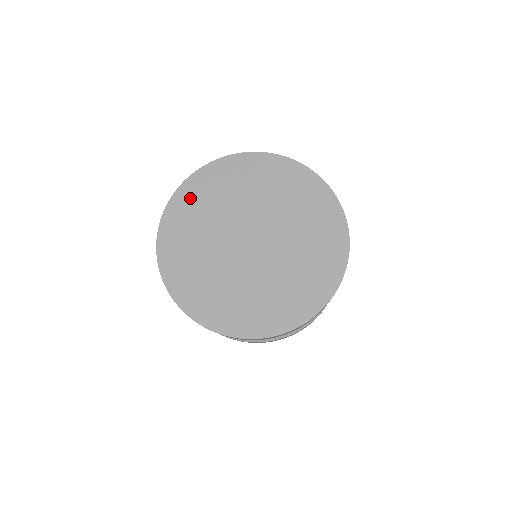
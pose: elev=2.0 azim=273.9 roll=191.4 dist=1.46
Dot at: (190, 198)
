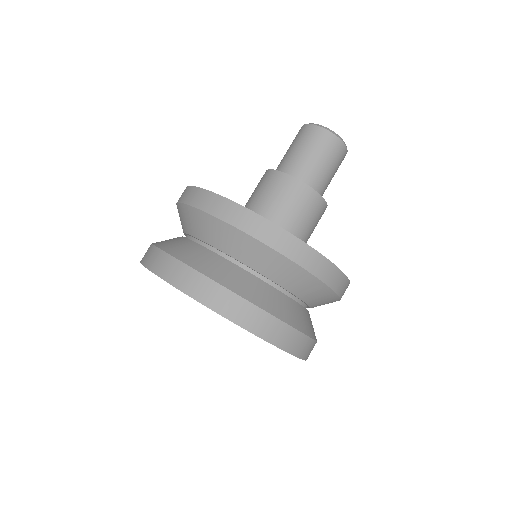
Dot at: occluded
